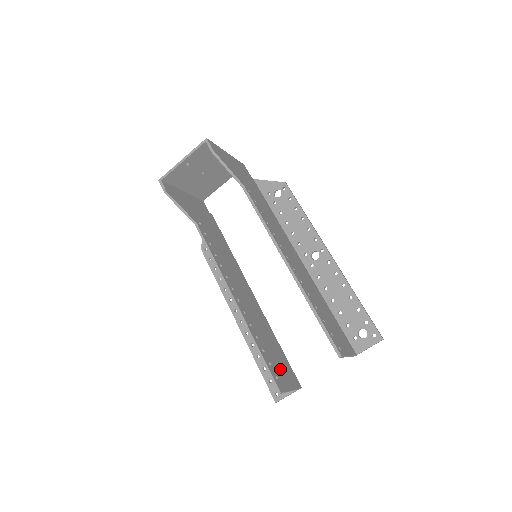
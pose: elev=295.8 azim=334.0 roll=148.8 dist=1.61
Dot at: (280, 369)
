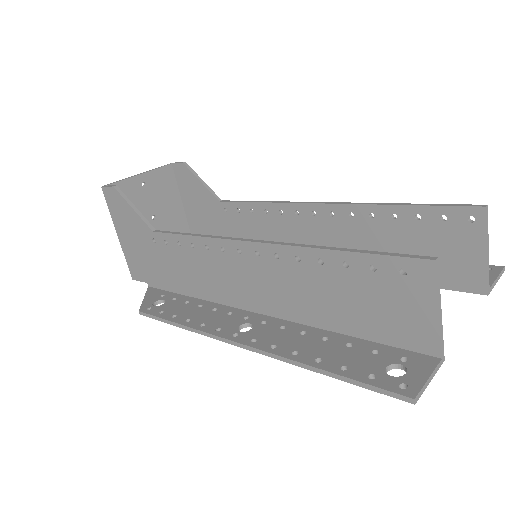
Dot at: (392, 298)
